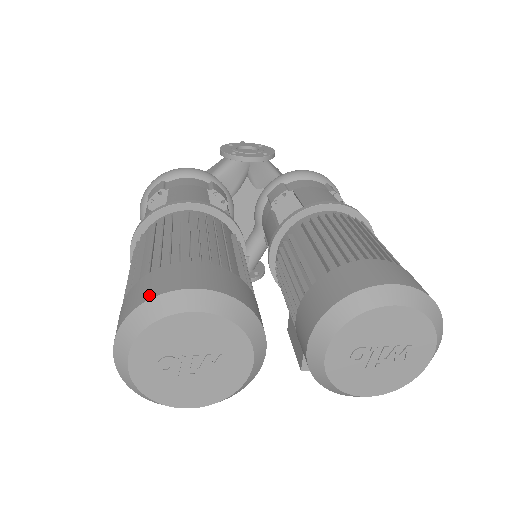
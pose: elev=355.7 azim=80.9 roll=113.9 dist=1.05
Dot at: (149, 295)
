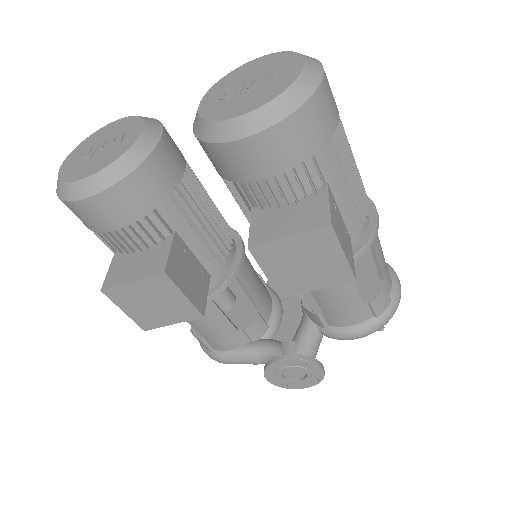
Dot at: occluded
